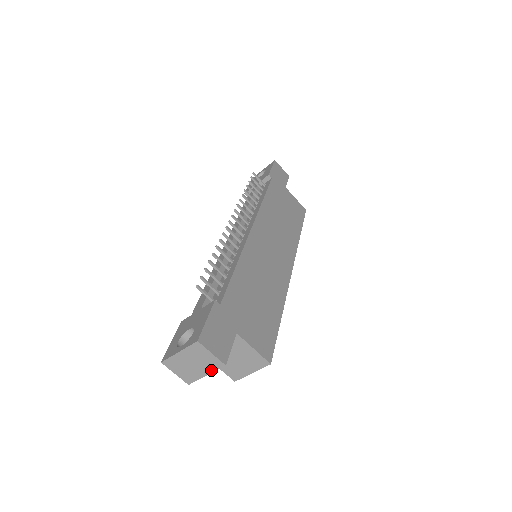
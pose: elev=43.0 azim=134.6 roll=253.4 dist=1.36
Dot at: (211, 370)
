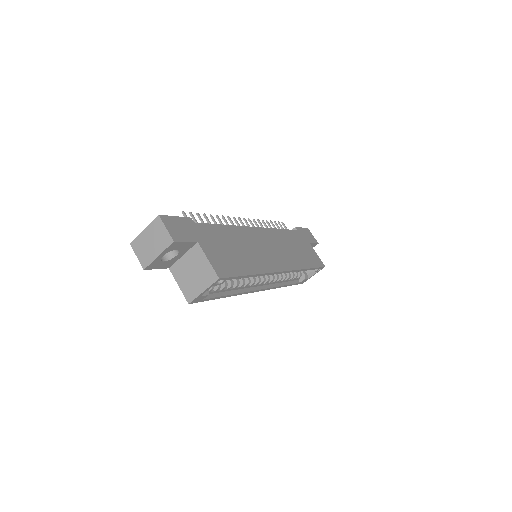
Dot at: (163, 249)
